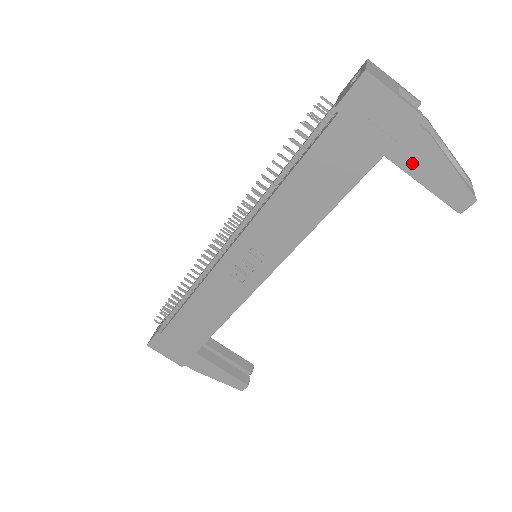
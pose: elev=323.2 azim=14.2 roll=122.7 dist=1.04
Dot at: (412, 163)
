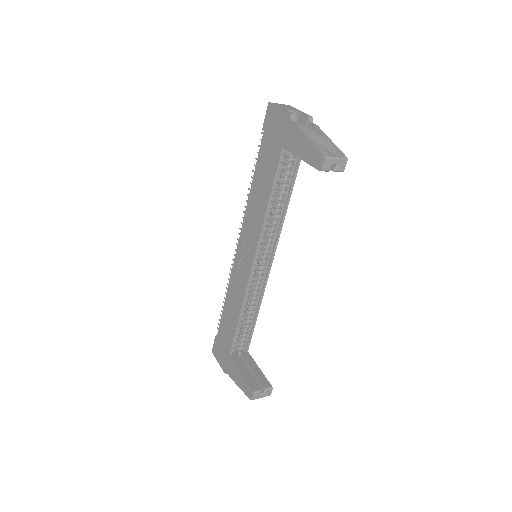
Dot at: (293, 146)
